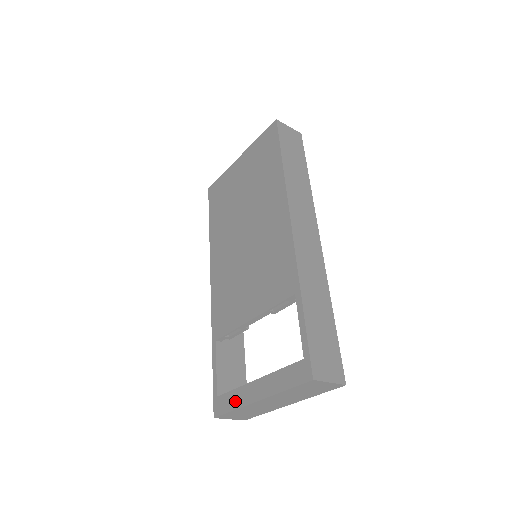
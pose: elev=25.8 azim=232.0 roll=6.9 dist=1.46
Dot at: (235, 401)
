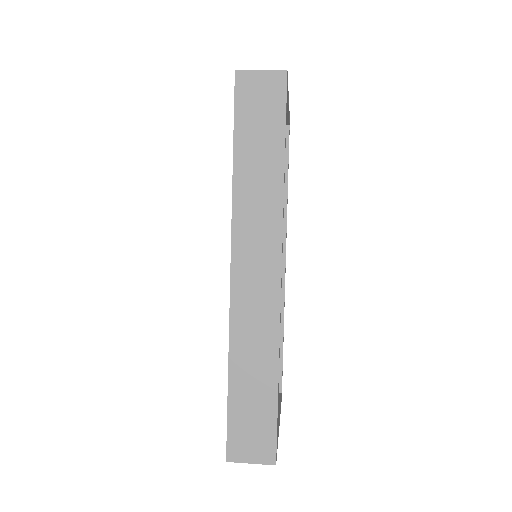
Dot at: occluded
